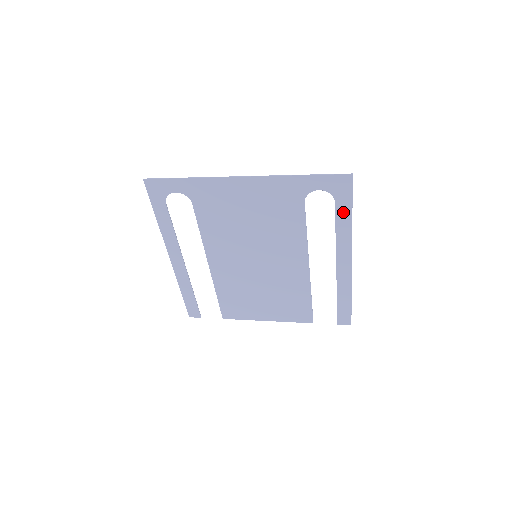
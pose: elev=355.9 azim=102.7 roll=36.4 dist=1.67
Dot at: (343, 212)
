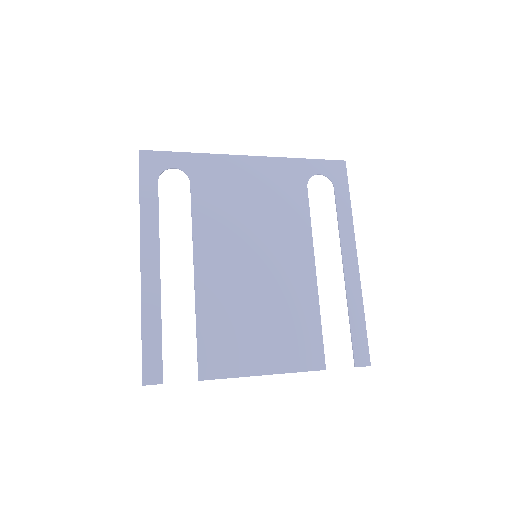
Dot at: (342, 199)
